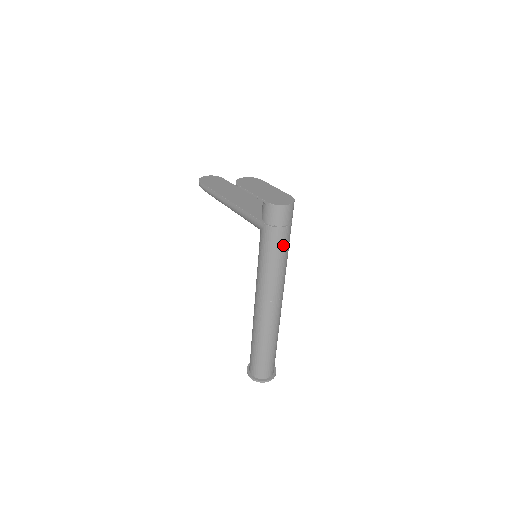
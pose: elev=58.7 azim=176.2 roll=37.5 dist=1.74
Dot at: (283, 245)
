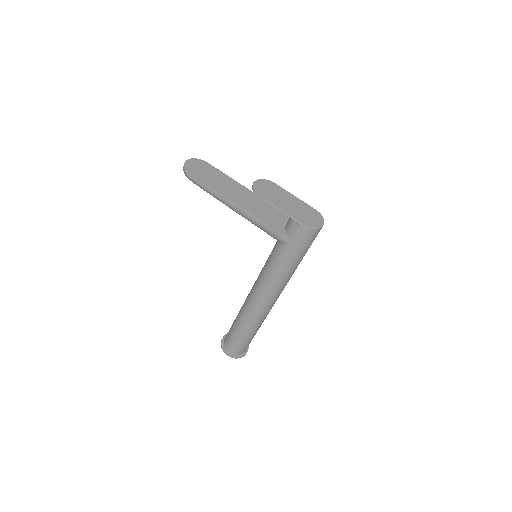
Dot at: occluded
